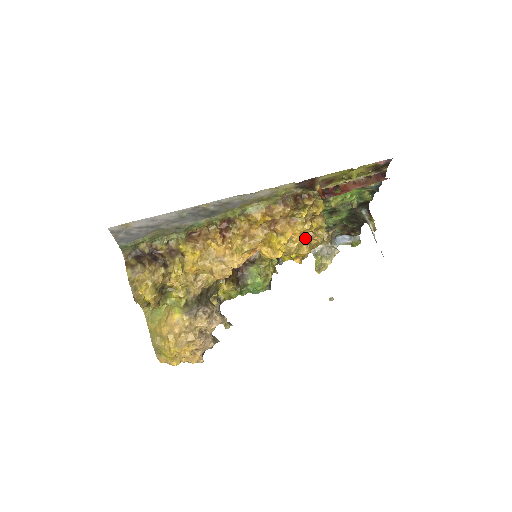
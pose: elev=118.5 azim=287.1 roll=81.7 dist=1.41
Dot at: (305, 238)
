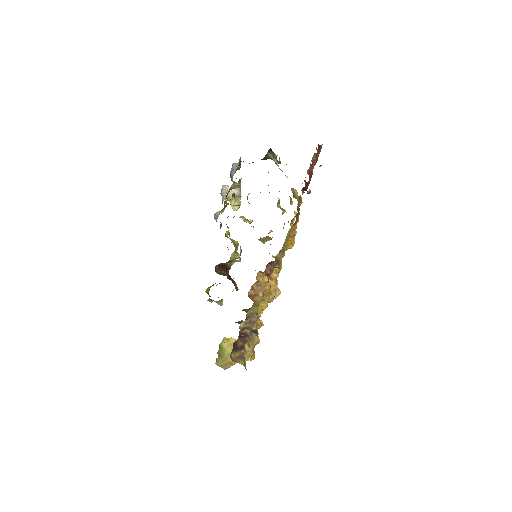
Dot at: occluded
